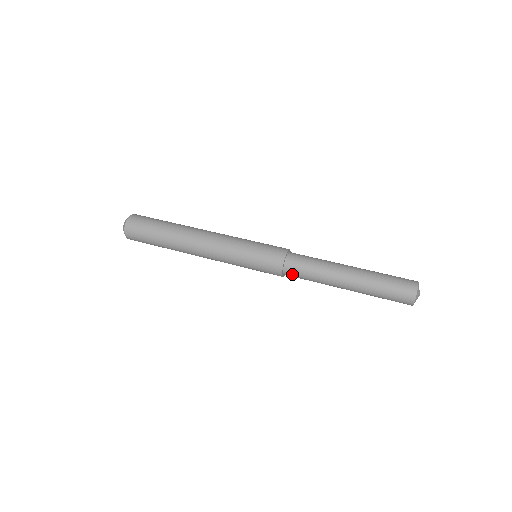
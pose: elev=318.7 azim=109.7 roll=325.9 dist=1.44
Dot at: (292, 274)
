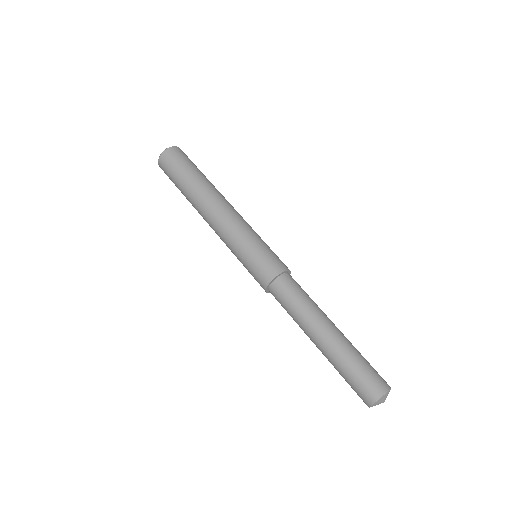
Dot at: (275, 295)
